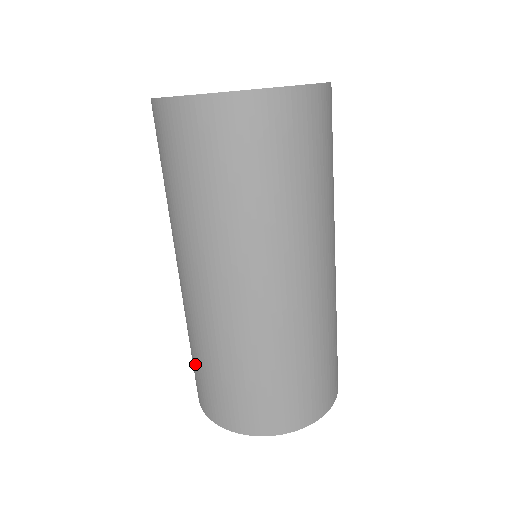
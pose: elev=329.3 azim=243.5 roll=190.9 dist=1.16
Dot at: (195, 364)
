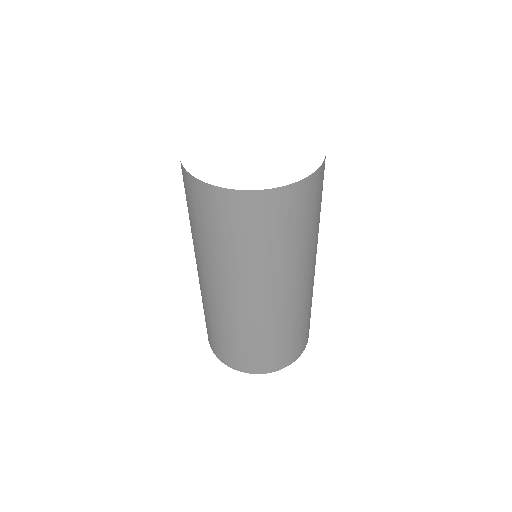
Dot at: occluded
